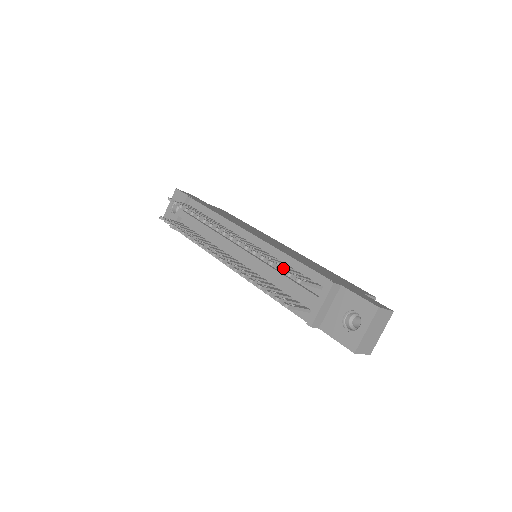
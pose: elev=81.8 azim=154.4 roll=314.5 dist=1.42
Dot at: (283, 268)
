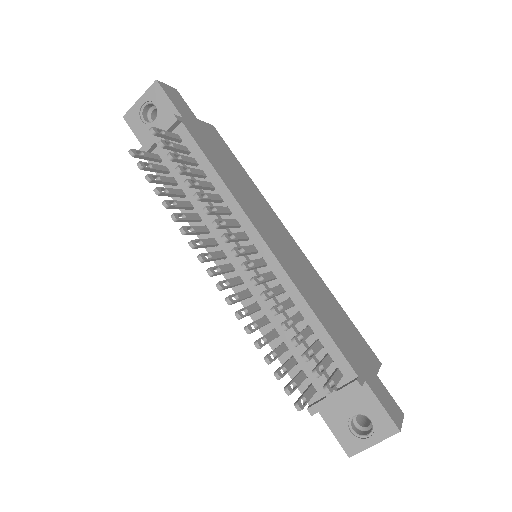
Dot at: (310, 357)
